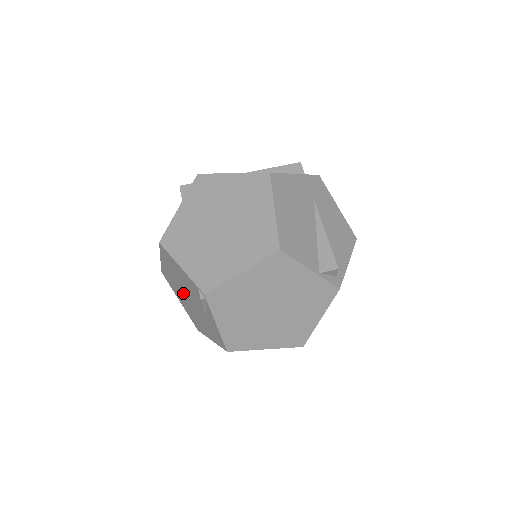
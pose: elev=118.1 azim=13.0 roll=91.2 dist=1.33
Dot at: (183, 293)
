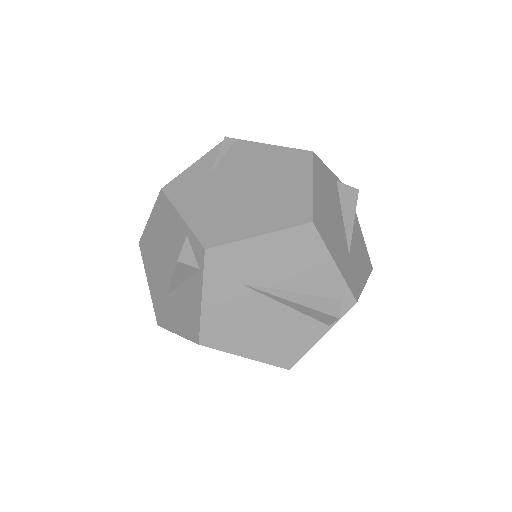
Dot at: occluded
